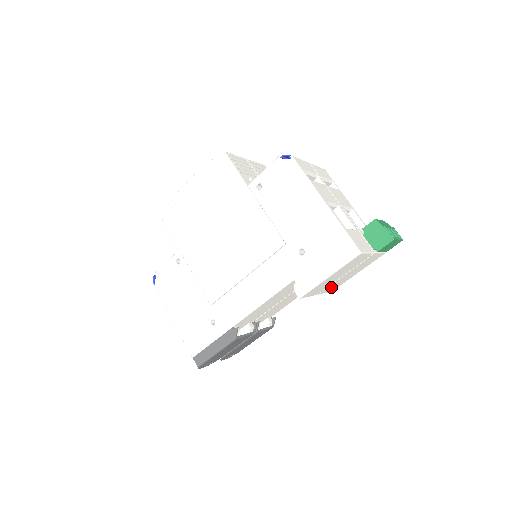
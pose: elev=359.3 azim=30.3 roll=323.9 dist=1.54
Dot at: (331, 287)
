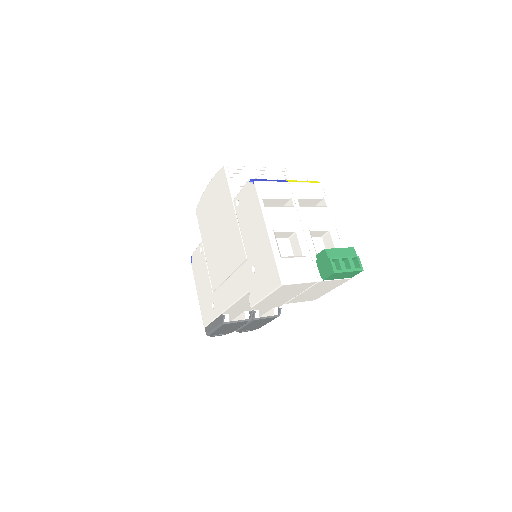
Dot at: (301, 299)
